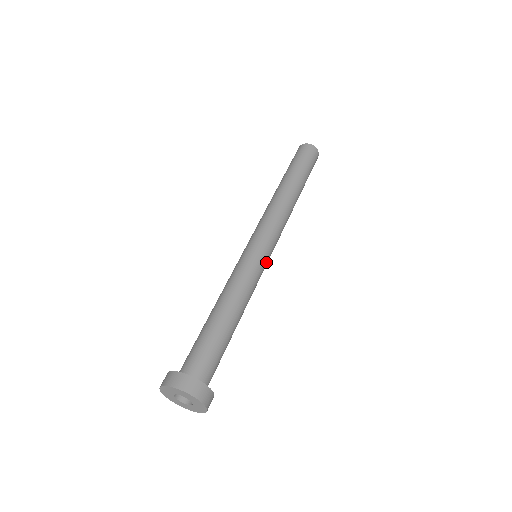
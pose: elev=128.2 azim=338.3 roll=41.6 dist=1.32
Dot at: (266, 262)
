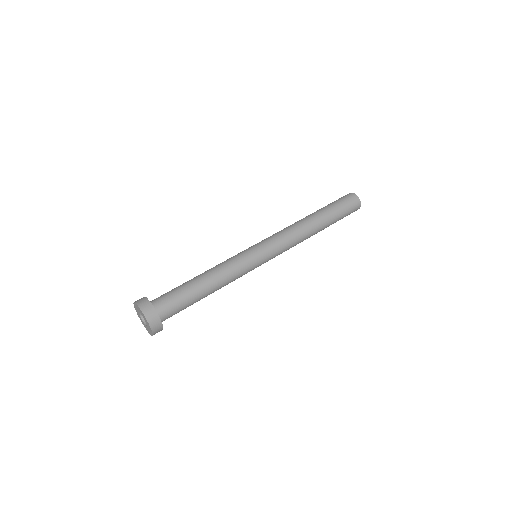
Dot at: (258, 266)
